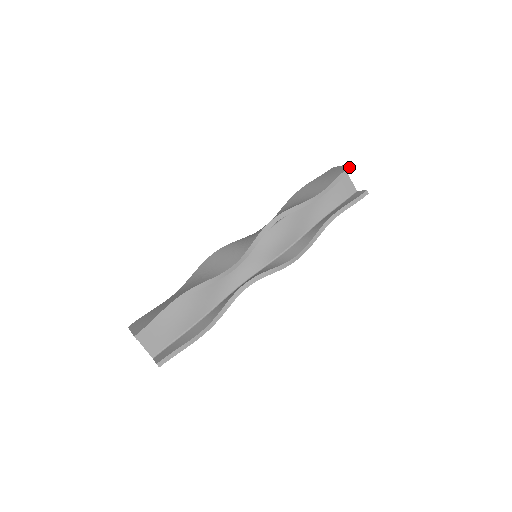
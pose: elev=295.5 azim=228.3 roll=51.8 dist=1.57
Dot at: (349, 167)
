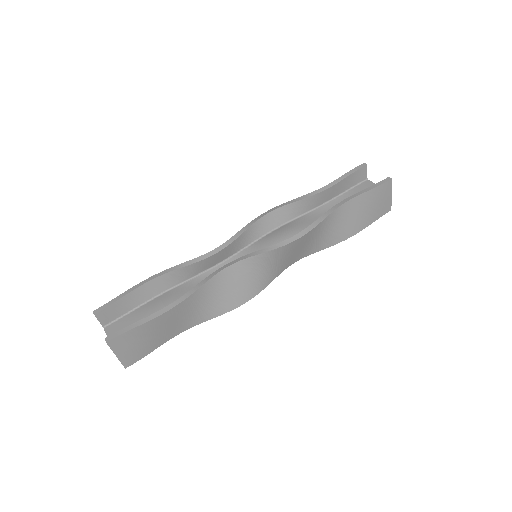
Dot at: (360, 166)
